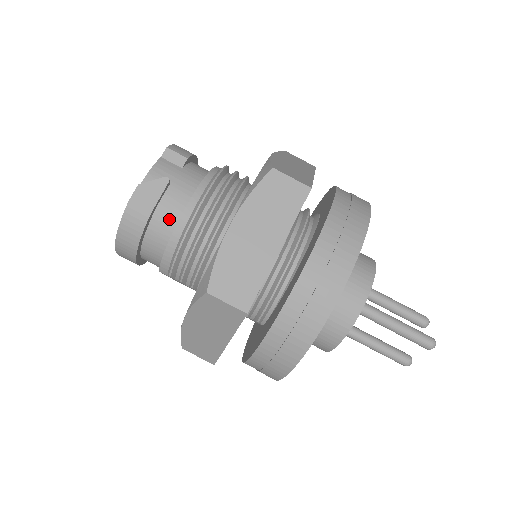
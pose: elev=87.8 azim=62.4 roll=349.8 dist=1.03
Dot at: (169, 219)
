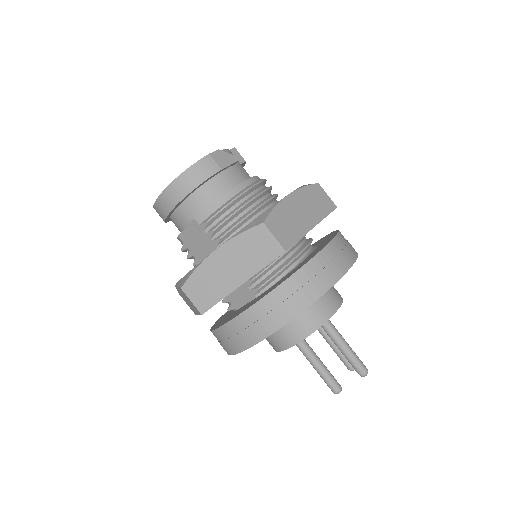
Dot at: (228, 183)
